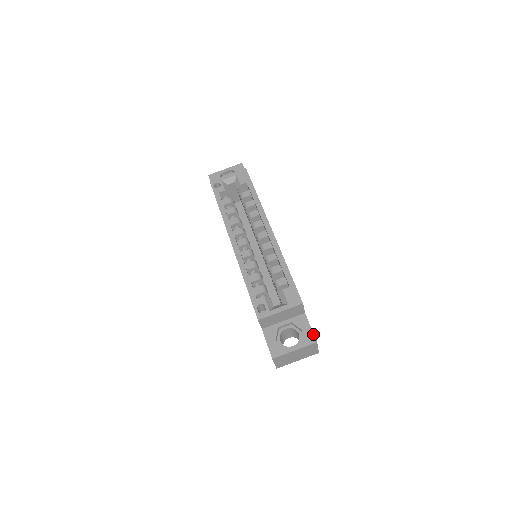
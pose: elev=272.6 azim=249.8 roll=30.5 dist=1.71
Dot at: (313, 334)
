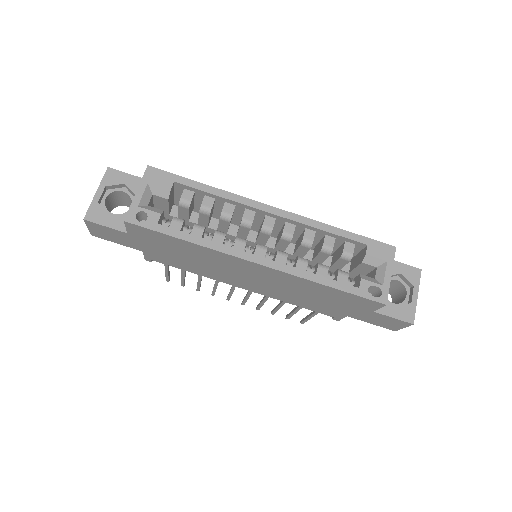
Dot at: (411, 267)
